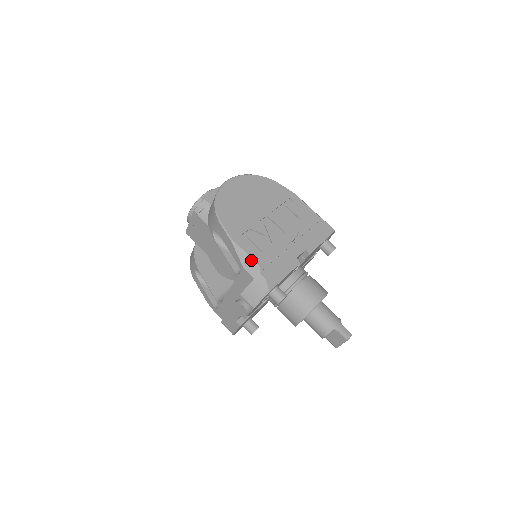
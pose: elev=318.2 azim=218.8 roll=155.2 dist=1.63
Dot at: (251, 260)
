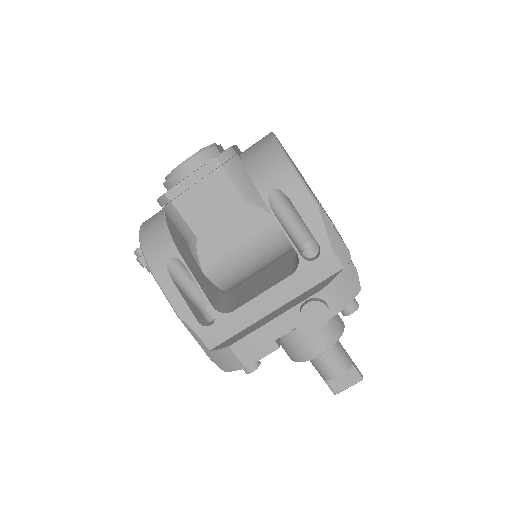
Dot at: (341, 240)
